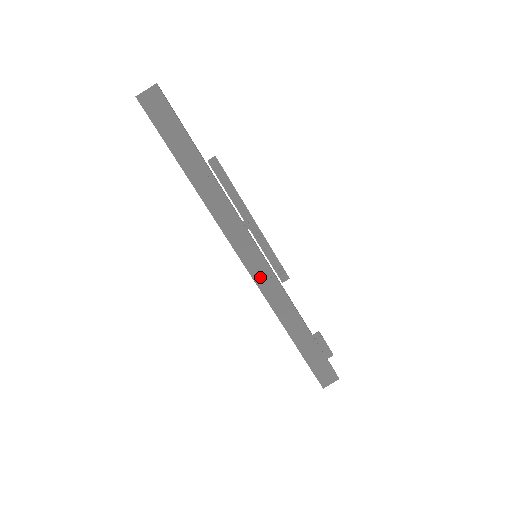
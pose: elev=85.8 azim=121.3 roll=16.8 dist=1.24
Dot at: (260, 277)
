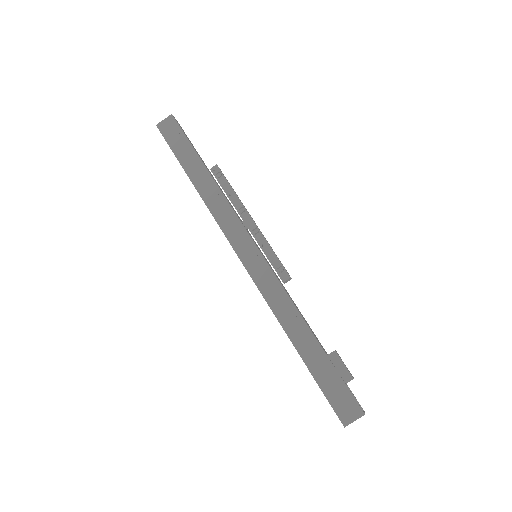
Dot at: (257, 274)
